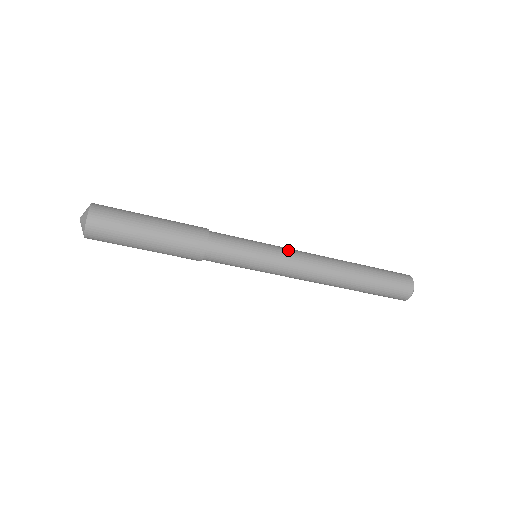
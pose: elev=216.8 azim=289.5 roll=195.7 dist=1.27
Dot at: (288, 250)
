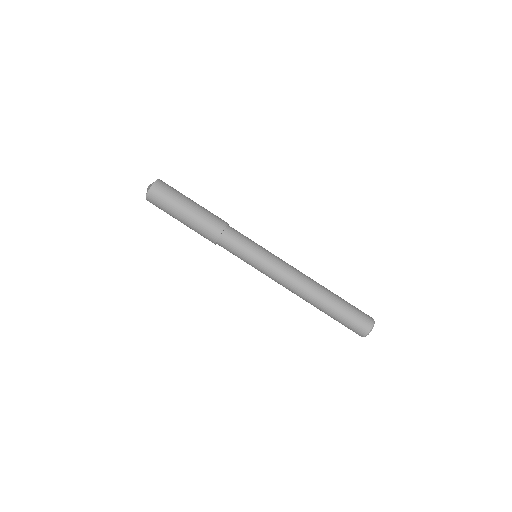
Dot at: occluded
